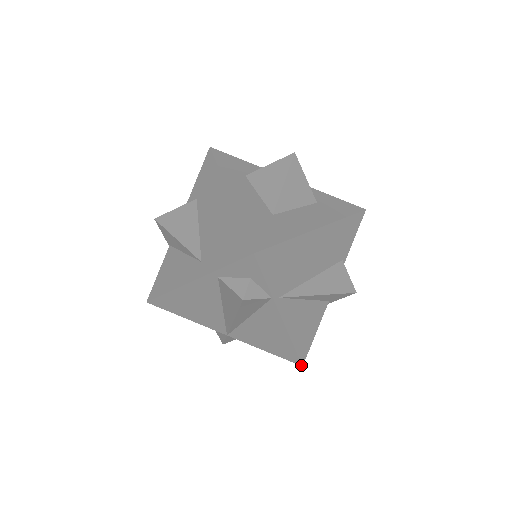
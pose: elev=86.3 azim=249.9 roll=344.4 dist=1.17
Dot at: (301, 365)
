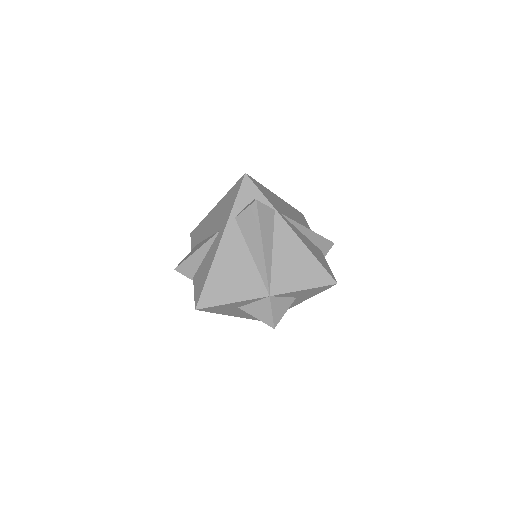
Dot at: (336, 283)
